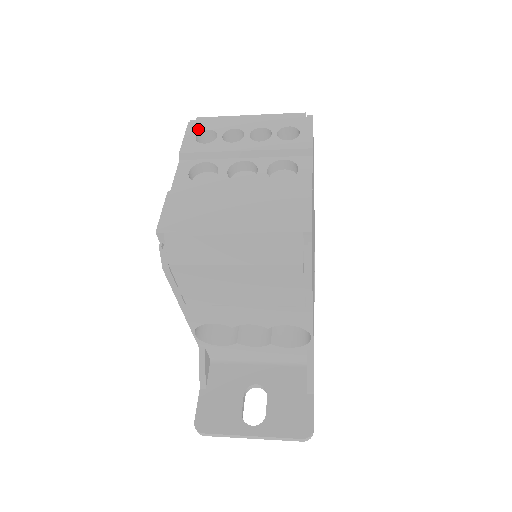
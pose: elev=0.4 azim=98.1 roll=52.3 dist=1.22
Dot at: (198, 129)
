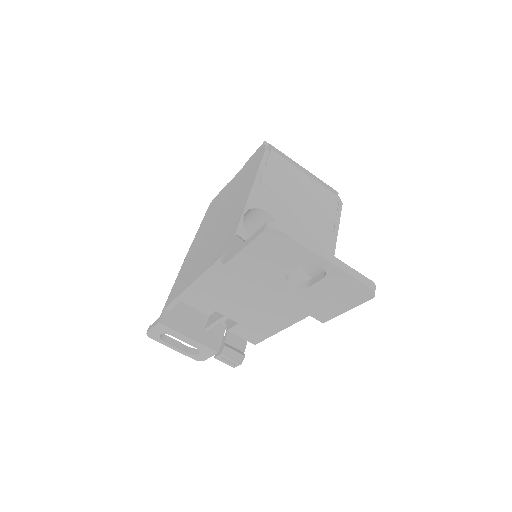
Dot at: occluded
